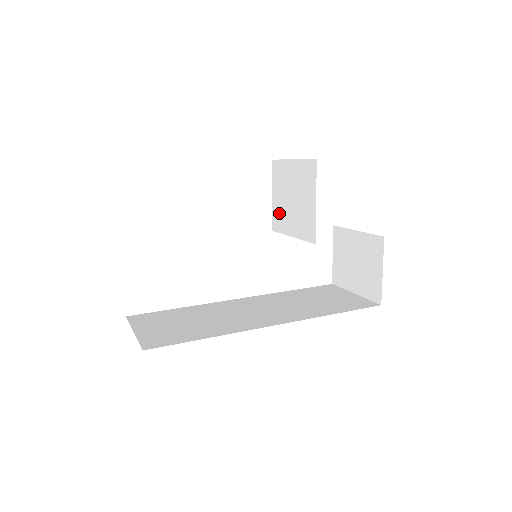
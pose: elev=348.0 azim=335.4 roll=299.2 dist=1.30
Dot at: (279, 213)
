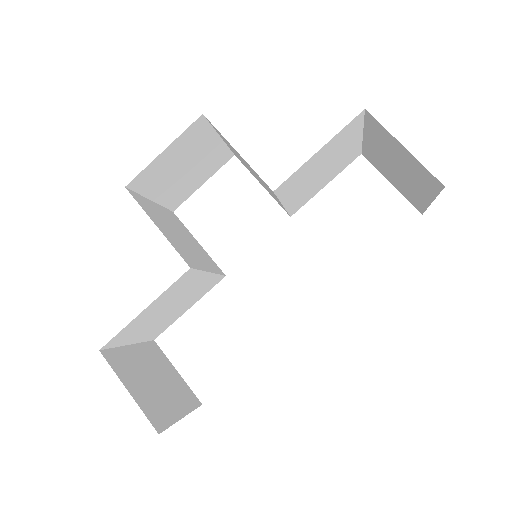
Dot at: occluded
